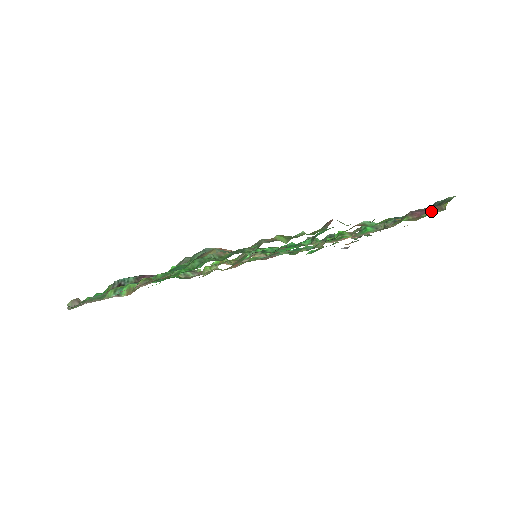
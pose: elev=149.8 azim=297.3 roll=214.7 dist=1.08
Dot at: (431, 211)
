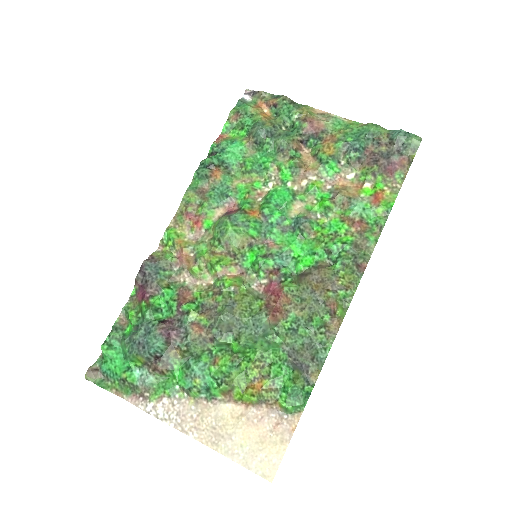
Dot at: (402, 168)
